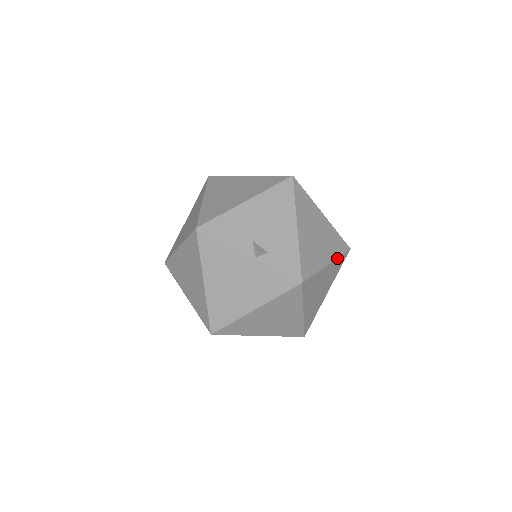
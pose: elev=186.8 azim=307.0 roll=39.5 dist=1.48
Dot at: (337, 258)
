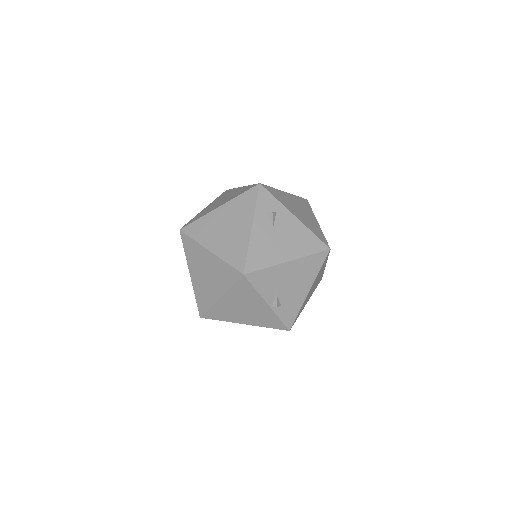
Dot at: (312, 293)
